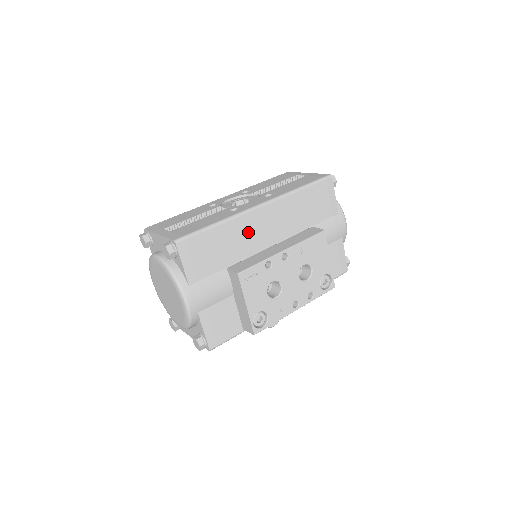
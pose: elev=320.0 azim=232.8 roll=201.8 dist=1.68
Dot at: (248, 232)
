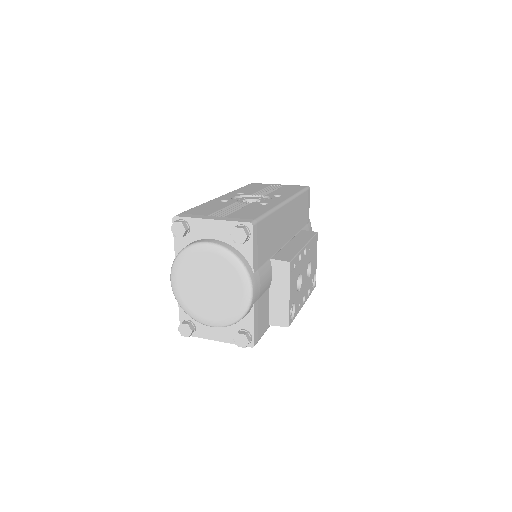
Dot at: (280, 226)
